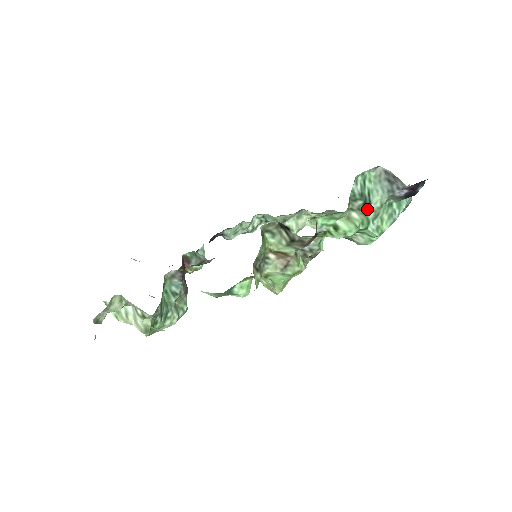
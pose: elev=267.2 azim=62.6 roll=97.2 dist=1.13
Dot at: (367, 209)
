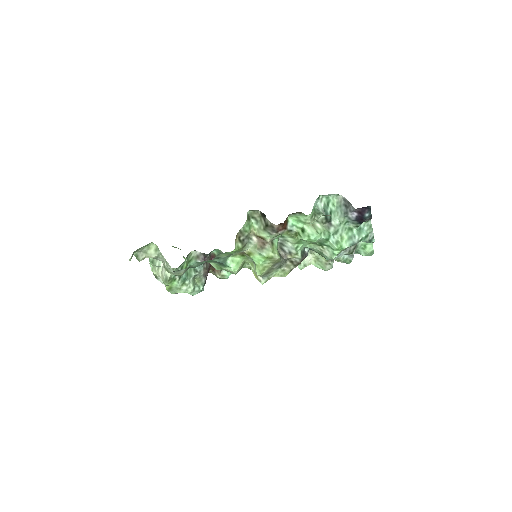
Dot at: (329, 224)
